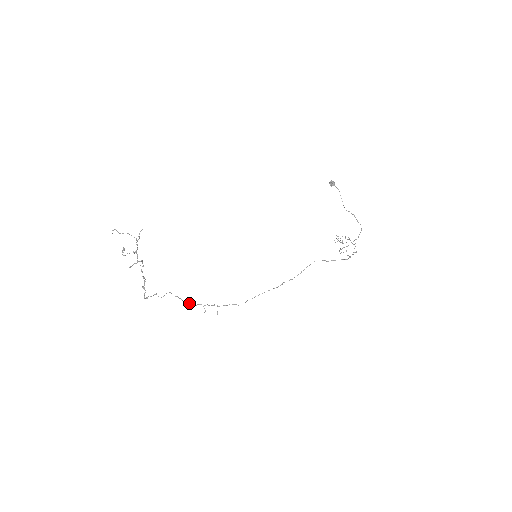
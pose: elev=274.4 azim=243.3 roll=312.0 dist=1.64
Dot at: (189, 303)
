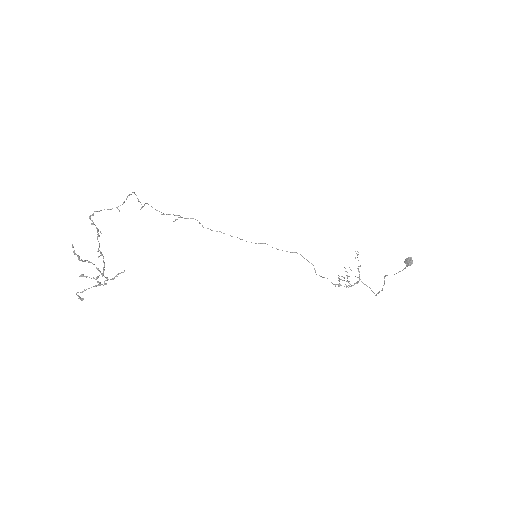
Dot at: (148, 204)
